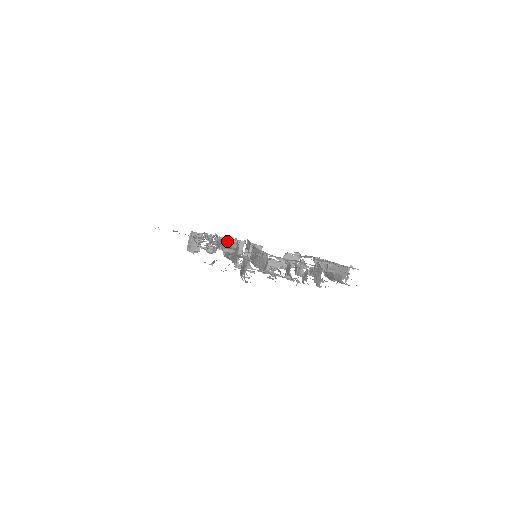
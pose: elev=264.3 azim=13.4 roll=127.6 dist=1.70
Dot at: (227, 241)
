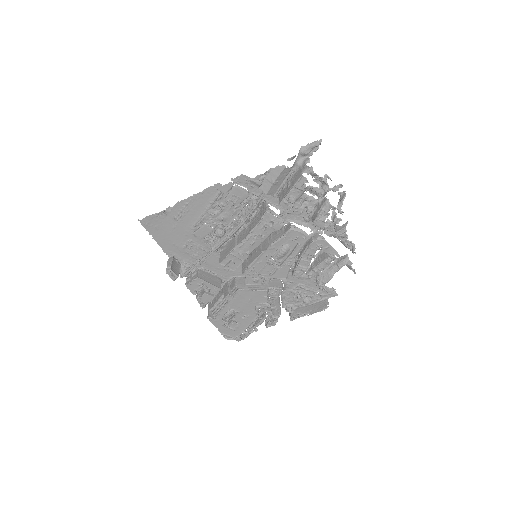
Dot at: (206, 274)
